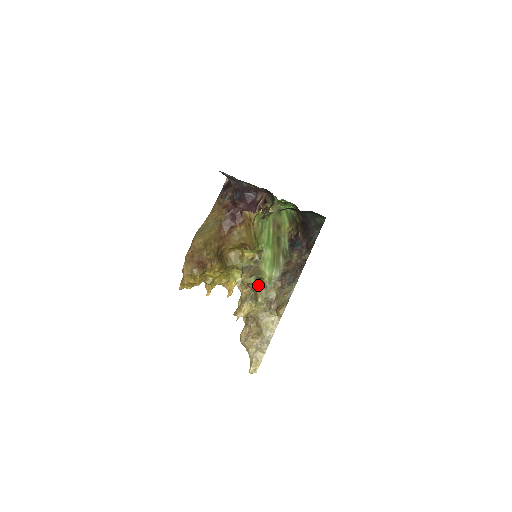
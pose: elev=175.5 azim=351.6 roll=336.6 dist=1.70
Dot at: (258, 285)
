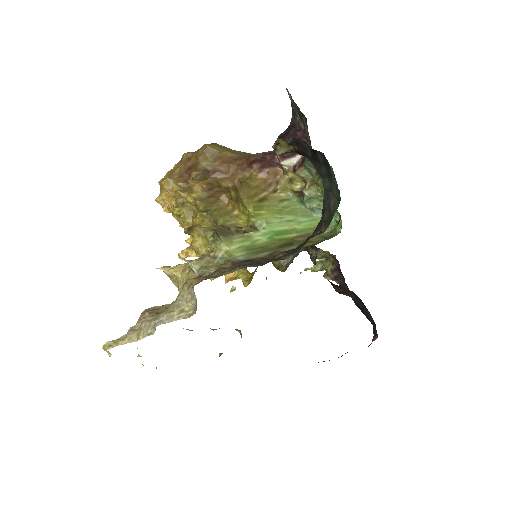
Dot at: (211, 249)
